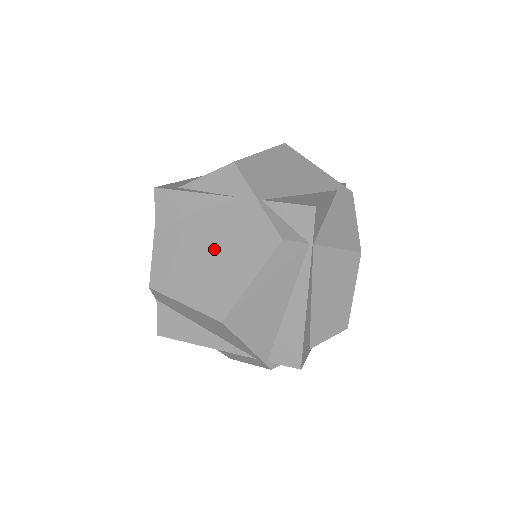
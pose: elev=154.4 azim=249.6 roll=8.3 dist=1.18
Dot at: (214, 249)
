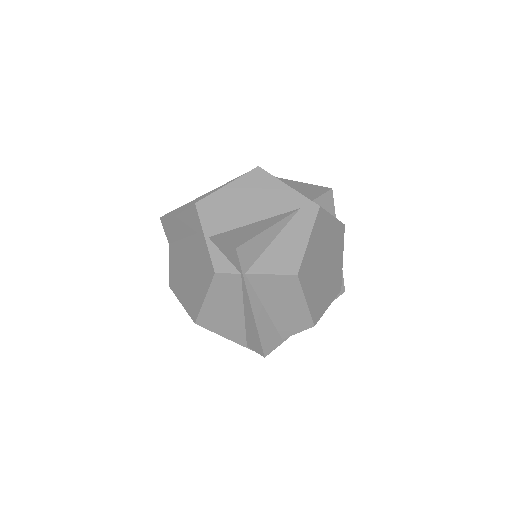
Dot at: (190, 269)
